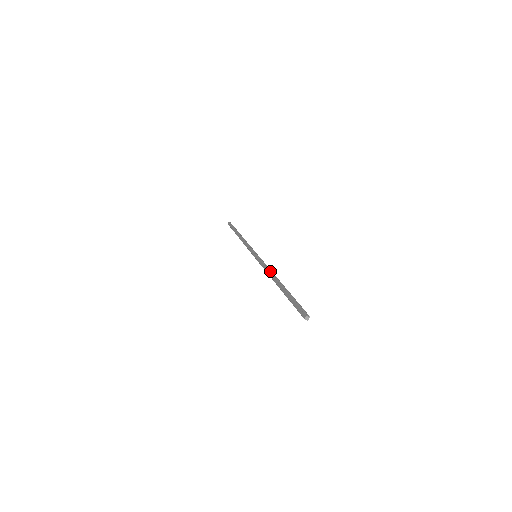
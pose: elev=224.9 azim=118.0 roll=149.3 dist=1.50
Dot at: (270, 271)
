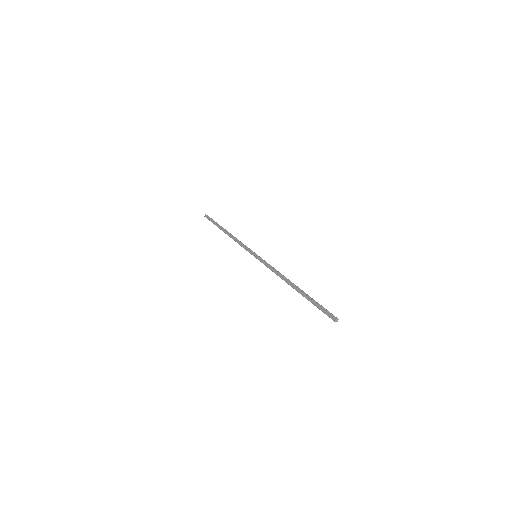
Dot at: (280, 274)
